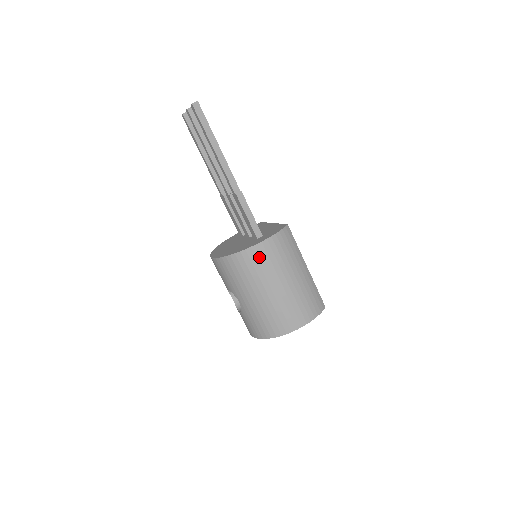
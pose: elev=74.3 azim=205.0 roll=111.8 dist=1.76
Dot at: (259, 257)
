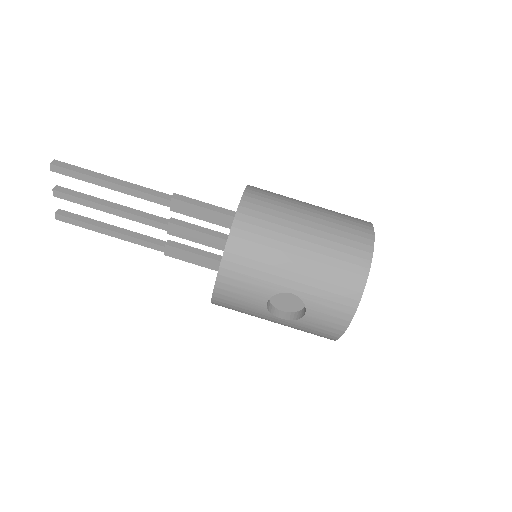
Dot at: (255, 214)
